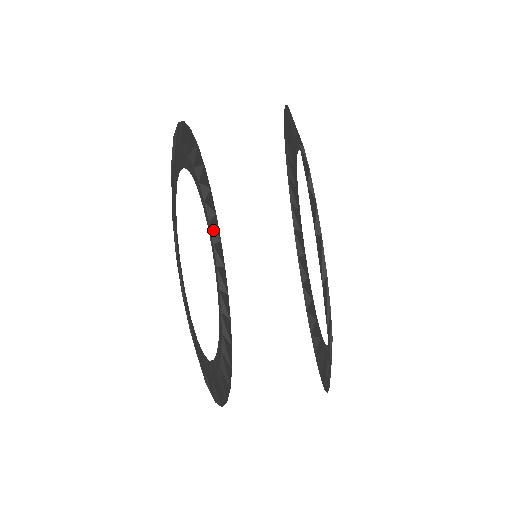
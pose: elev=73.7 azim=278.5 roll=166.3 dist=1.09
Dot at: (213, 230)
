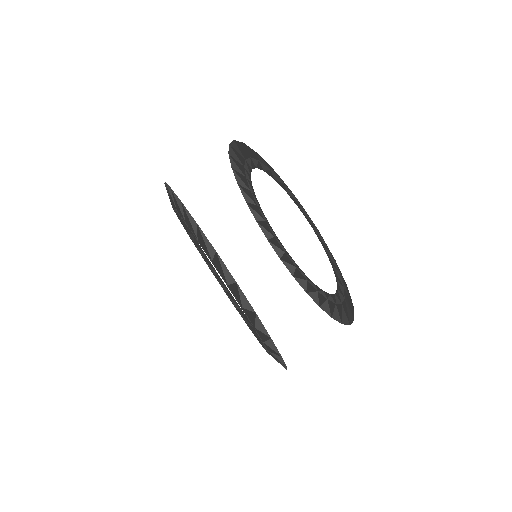
Dot at: (189, 234)
